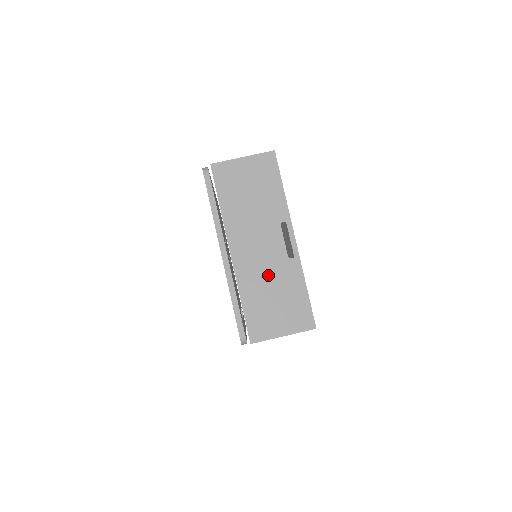
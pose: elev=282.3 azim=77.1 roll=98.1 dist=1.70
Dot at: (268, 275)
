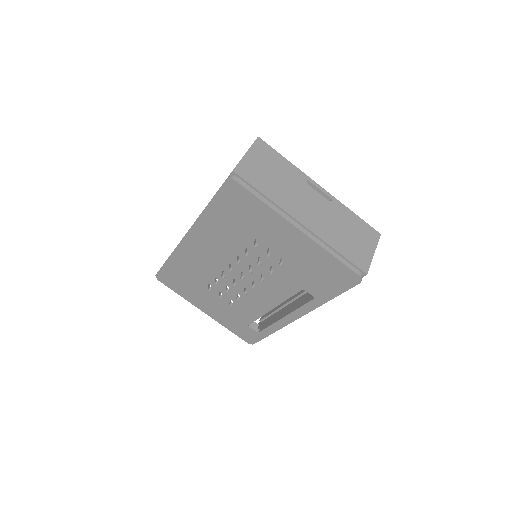
Dot at: (332, 222)
